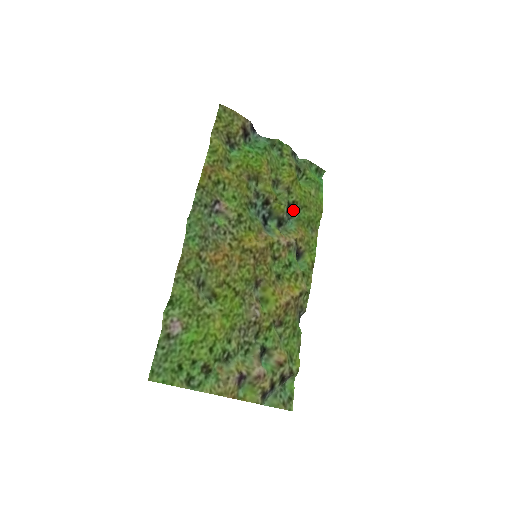
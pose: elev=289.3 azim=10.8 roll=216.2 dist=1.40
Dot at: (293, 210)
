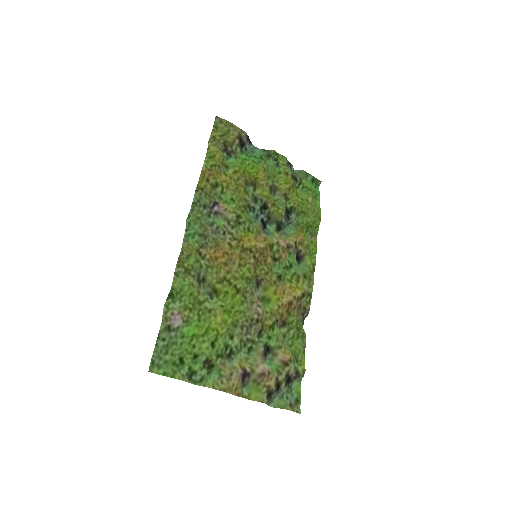
Dot at: (291, 216)
